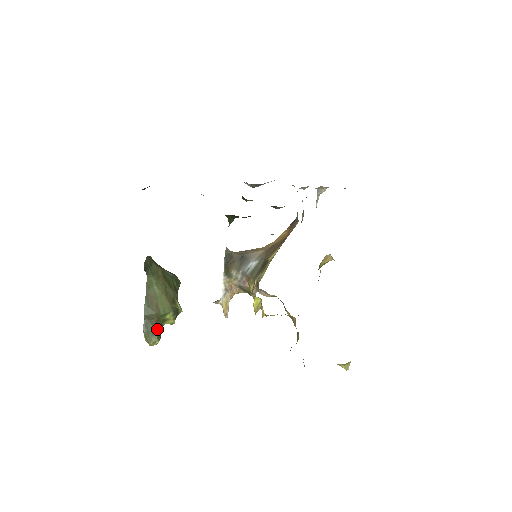
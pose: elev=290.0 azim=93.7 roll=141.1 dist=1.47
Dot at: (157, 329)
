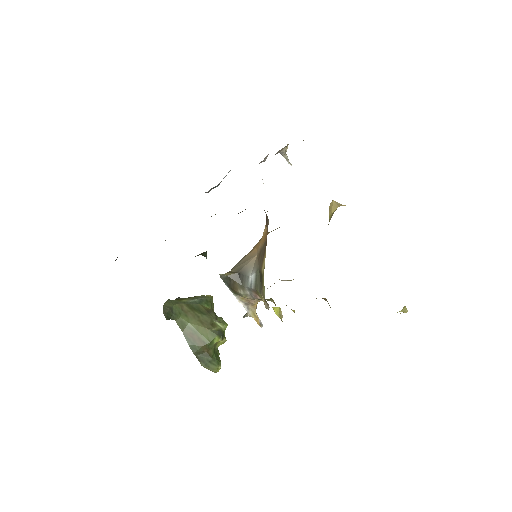
Dot at: (212, 357)
